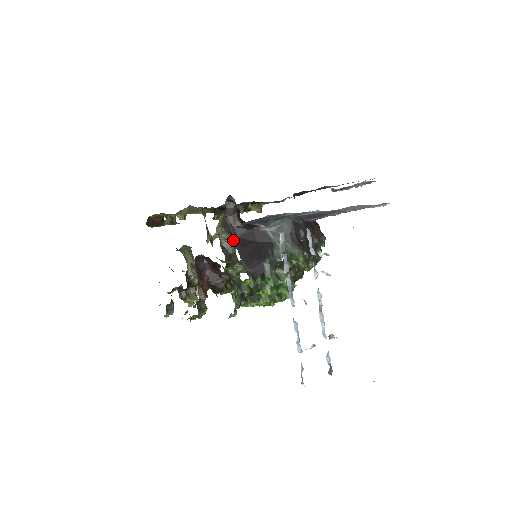
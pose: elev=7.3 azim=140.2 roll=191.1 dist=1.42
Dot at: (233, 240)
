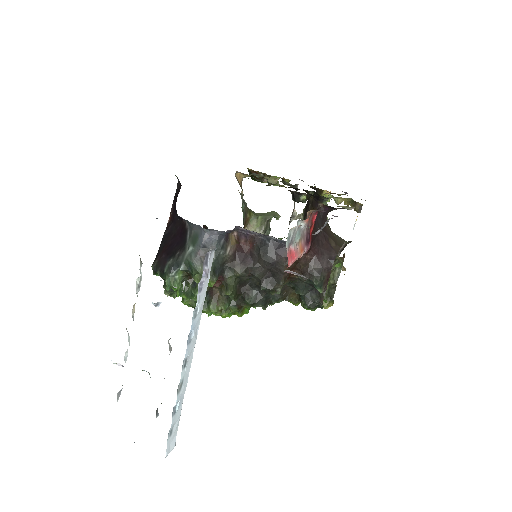
Dot at: occluded
